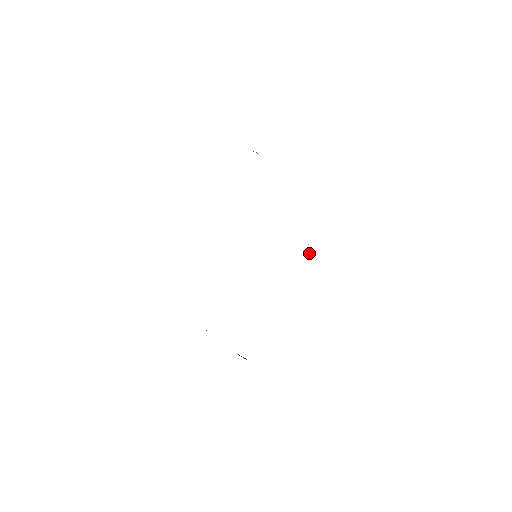
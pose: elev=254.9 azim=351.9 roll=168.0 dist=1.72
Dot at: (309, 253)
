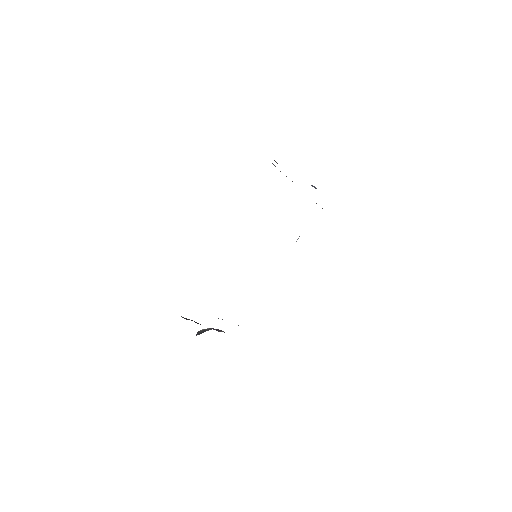
Dot at: occluded
